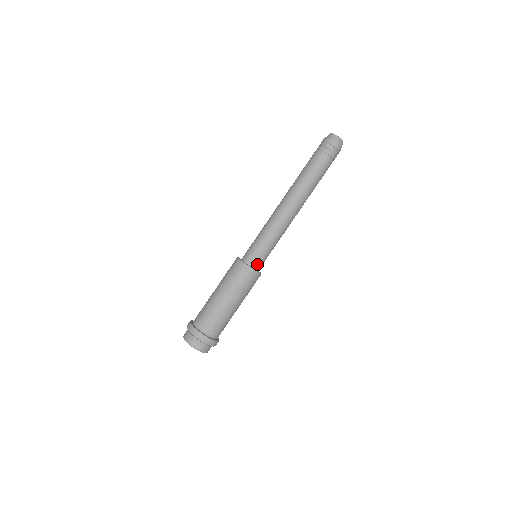
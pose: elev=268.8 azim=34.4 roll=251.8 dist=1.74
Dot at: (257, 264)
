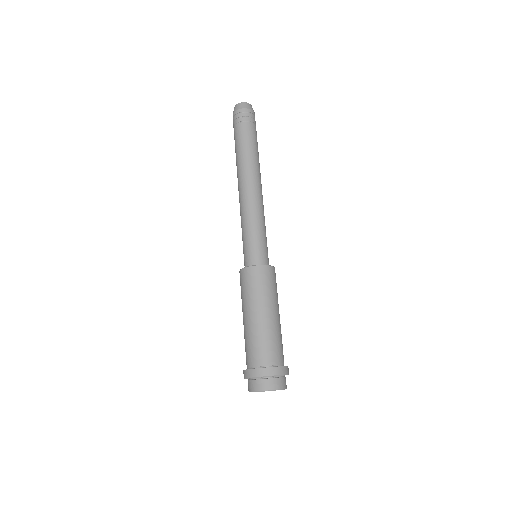
Dot at: (262, 260)
